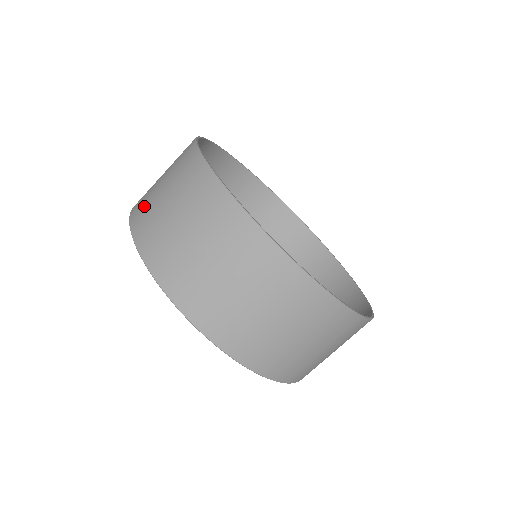
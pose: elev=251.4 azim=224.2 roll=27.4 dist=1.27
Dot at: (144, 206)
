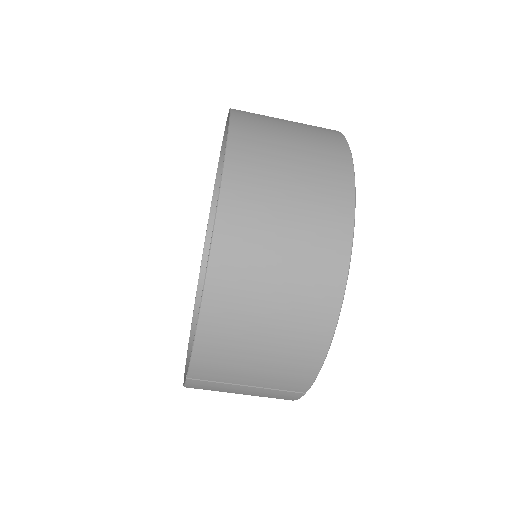
Dot at: occluded
